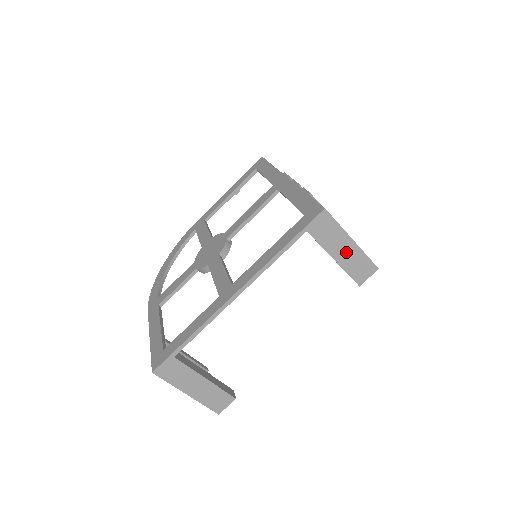
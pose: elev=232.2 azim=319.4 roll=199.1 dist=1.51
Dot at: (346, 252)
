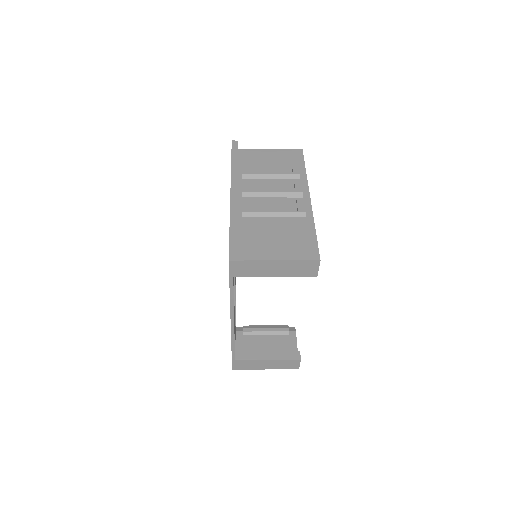
Dot at: (278, 268)
